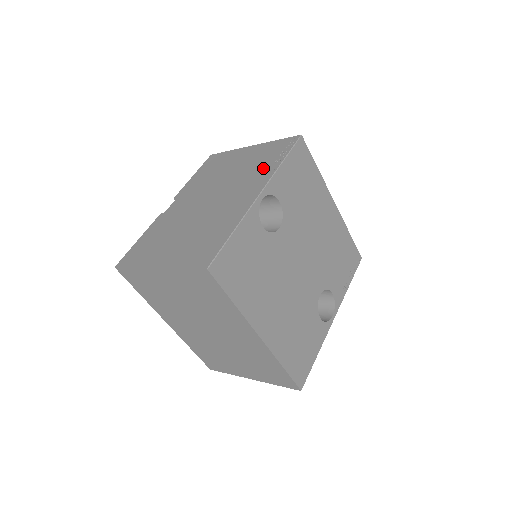
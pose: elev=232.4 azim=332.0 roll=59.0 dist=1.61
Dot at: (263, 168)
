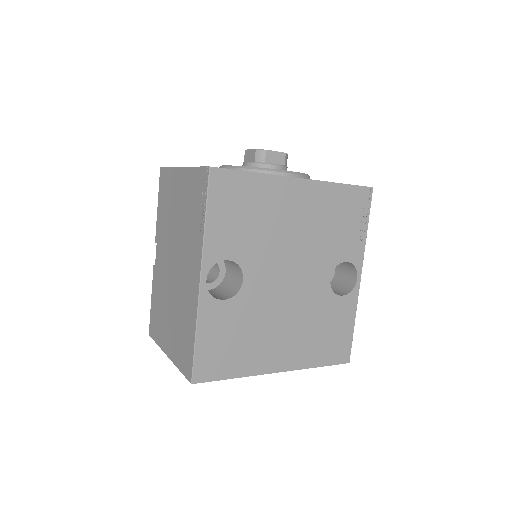
Dot at: (195, 227)
